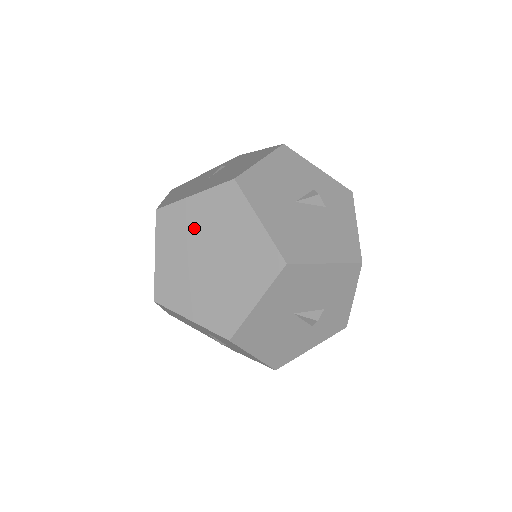
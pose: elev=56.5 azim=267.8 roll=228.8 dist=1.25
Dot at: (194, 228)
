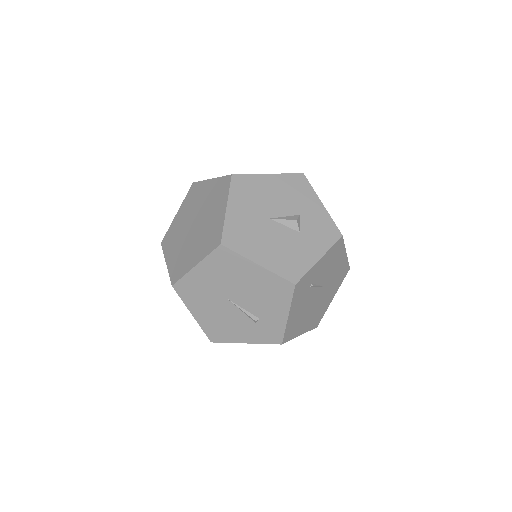
Dot at: (182, 224)
